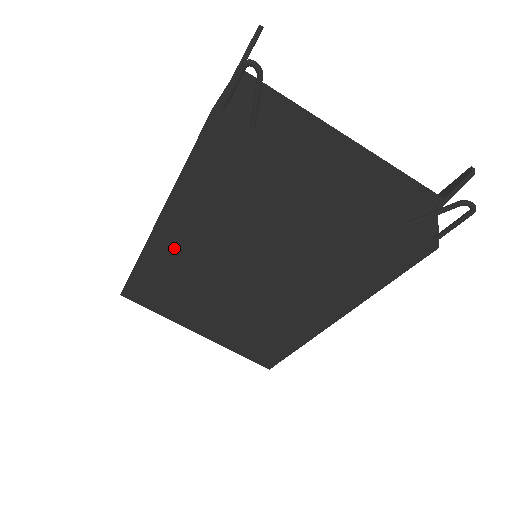
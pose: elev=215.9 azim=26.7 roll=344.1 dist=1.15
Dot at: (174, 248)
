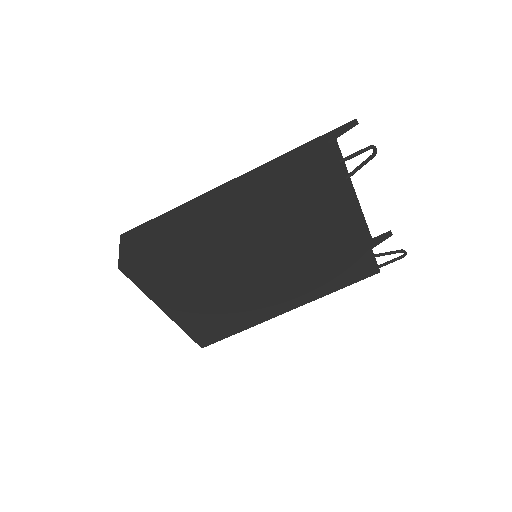
Dot at: (221, 238)
